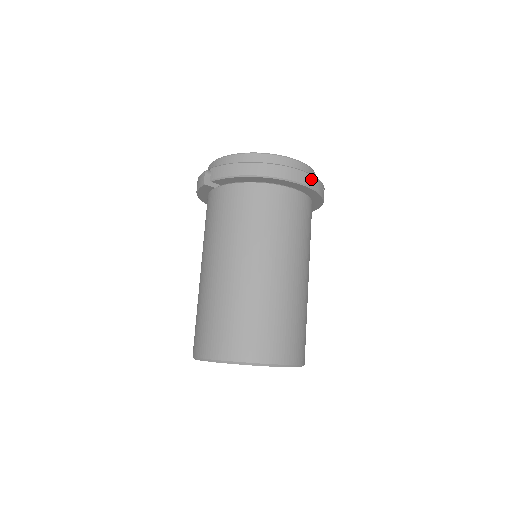
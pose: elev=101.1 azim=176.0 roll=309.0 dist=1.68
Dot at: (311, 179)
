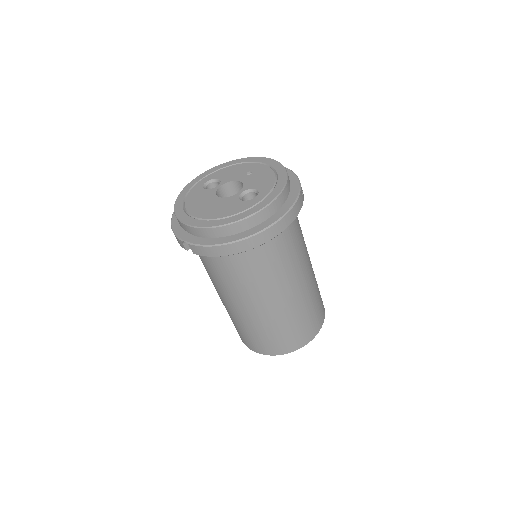
Dot at: (290, 215)
